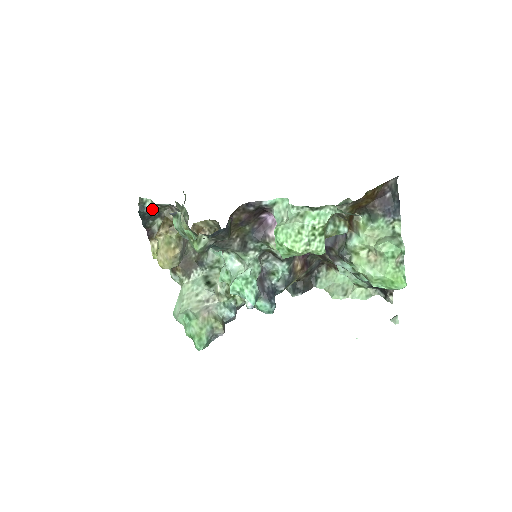
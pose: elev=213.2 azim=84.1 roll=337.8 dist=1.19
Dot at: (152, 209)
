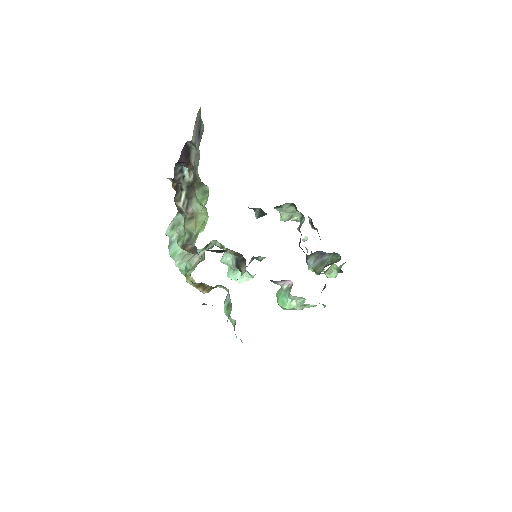
Dot at: occluded
